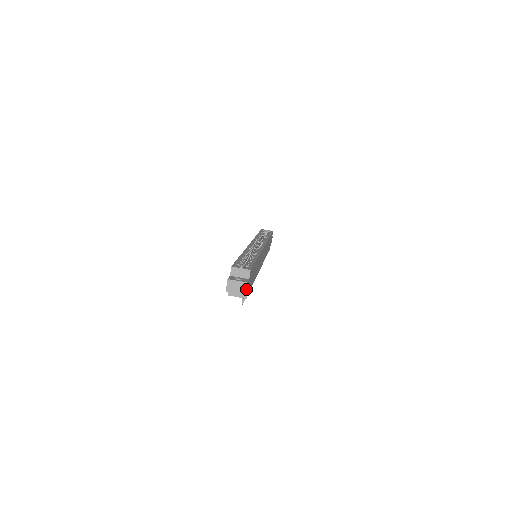
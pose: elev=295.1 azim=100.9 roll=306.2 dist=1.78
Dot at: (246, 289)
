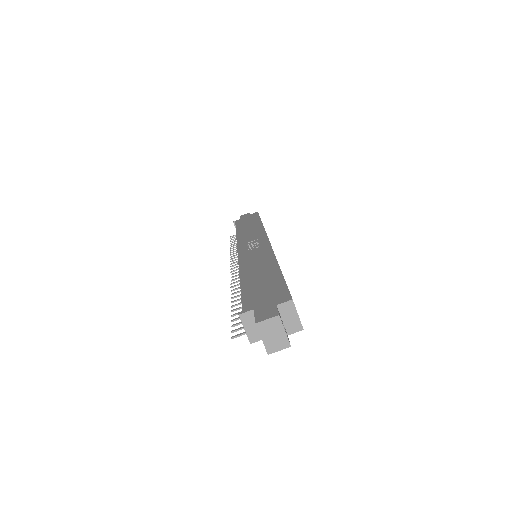
Dot at: (278, 349)
